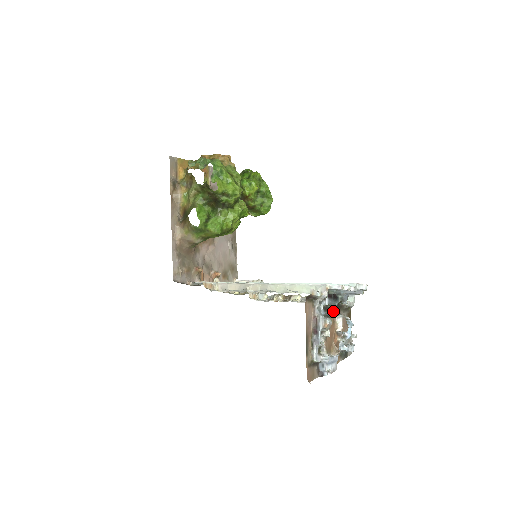
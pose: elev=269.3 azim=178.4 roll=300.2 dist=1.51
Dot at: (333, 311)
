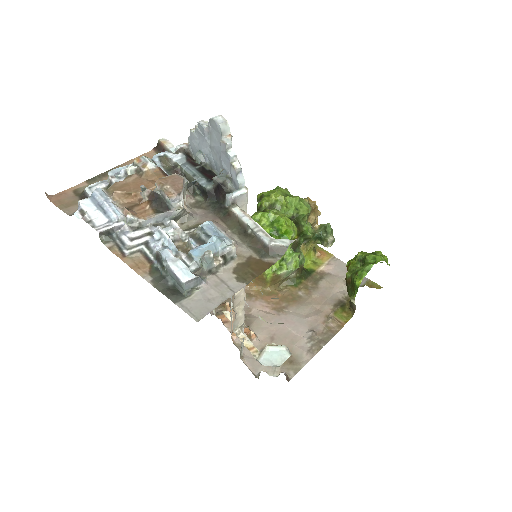
Dot at: (188, 187)
